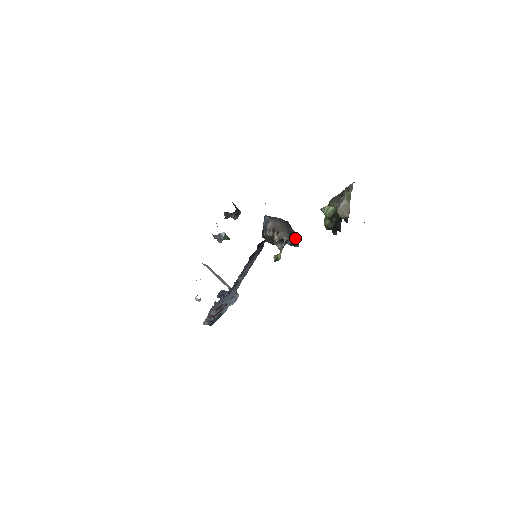
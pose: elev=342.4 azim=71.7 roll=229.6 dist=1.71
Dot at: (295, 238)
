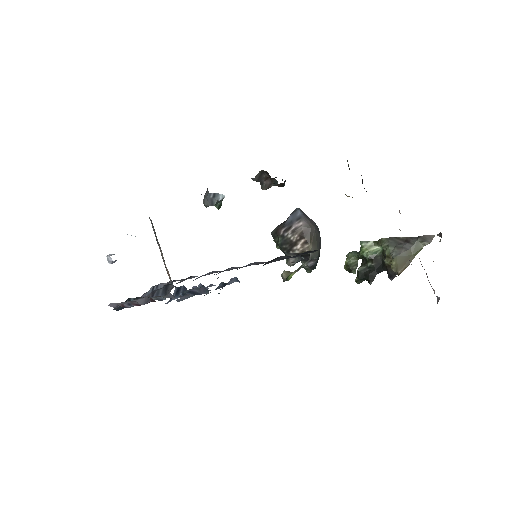
Dot at: occluded
